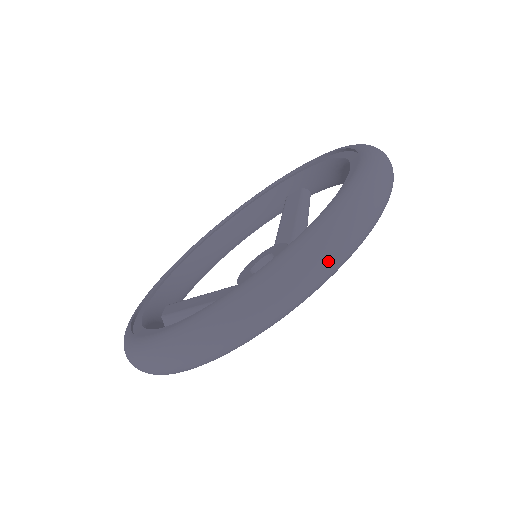
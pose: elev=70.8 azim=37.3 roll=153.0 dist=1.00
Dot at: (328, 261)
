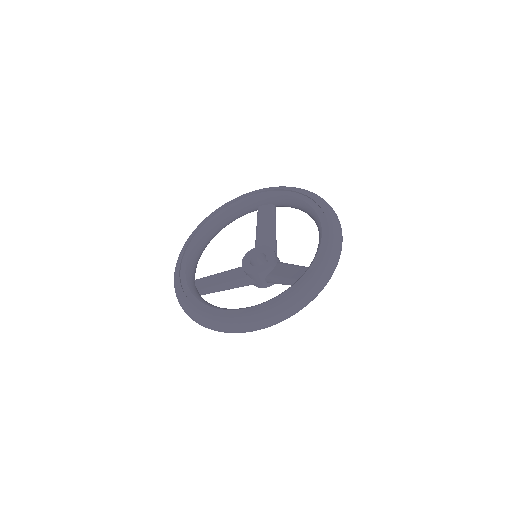
Dot at: (324, 286)
